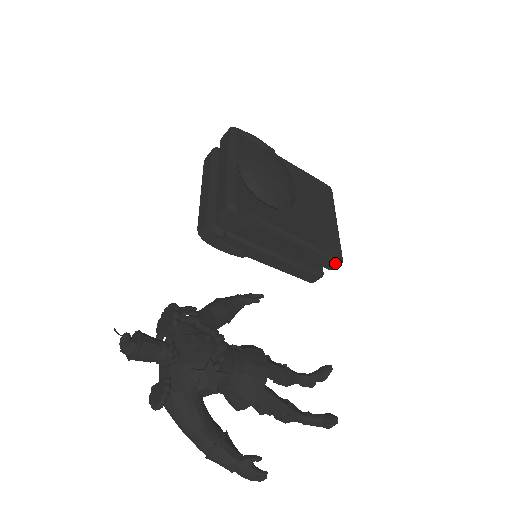
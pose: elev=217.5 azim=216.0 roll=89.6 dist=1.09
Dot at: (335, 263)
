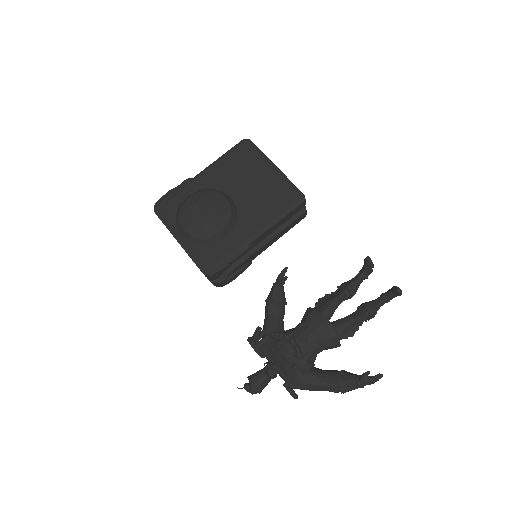
Dot at: (300, 205)
